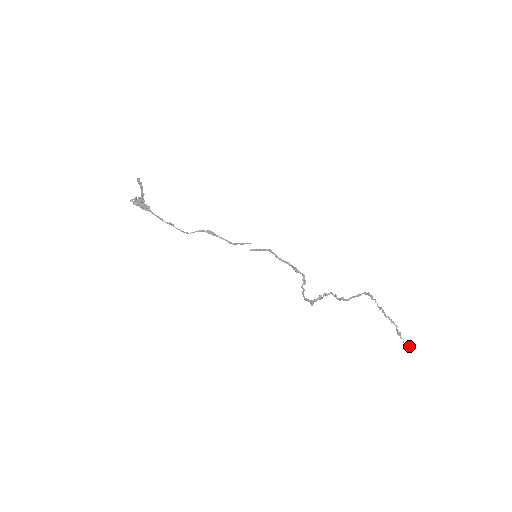
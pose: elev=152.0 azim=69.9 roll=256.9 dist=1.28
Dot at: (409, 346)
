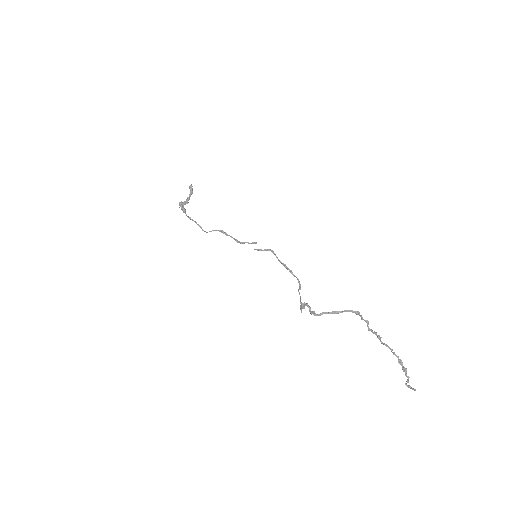
Dot at: (410, 388)
